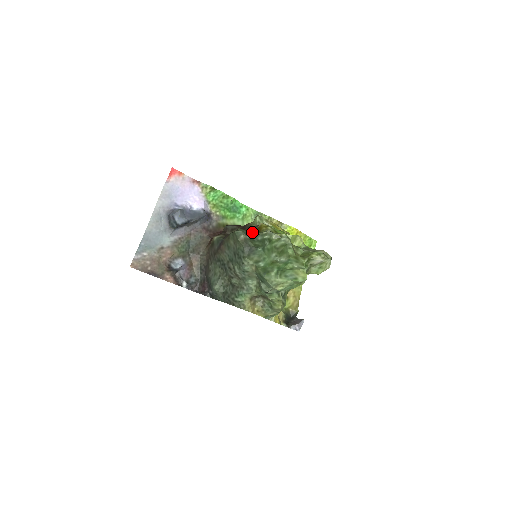
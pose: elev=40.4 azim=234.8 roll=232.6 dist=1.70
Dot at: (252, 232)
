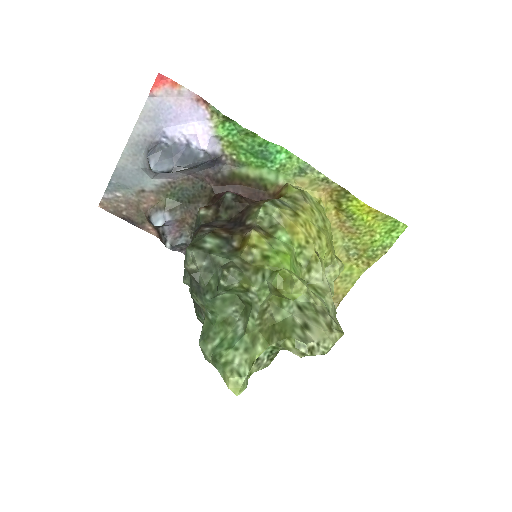
Dot at: (230, 244)
